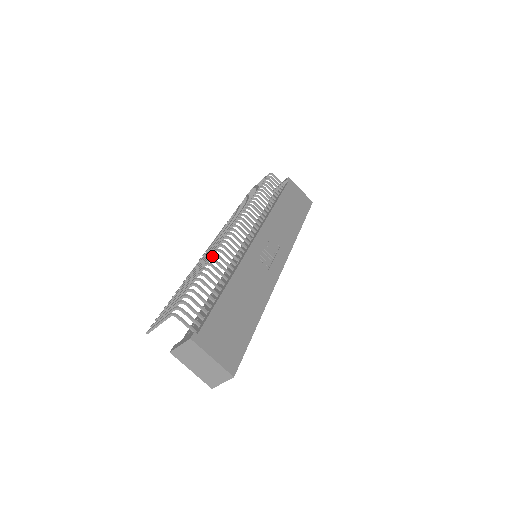
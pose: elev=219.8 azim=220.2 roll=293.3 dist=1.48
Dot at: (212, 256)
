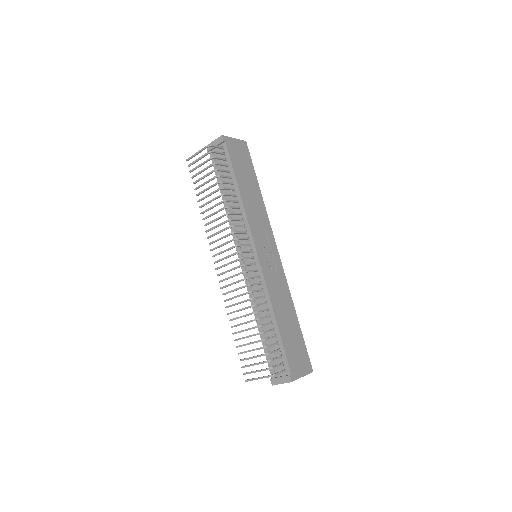
Dot at: occluded
